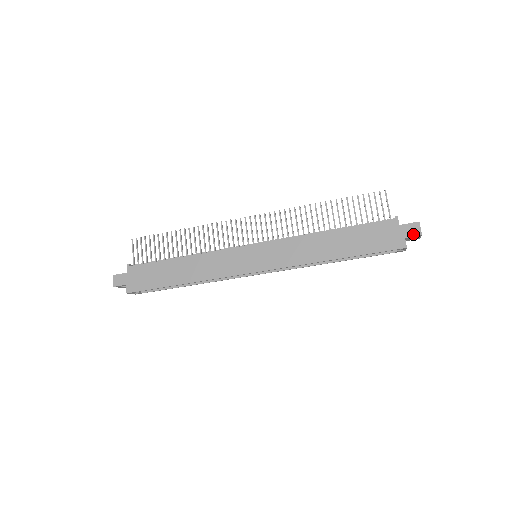
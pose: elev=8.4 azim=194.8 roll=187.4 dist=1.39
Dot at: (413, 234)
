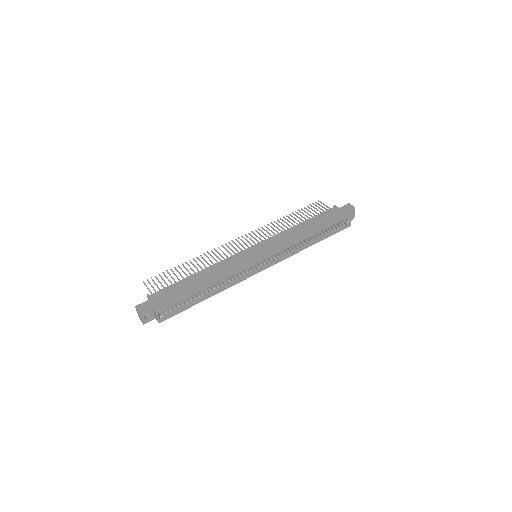
Dot at: (350, 208)
